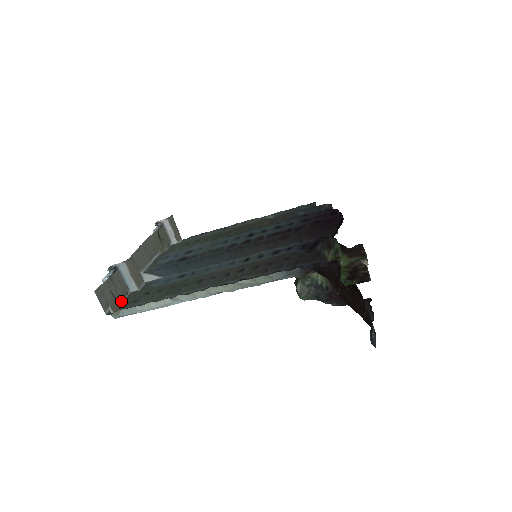
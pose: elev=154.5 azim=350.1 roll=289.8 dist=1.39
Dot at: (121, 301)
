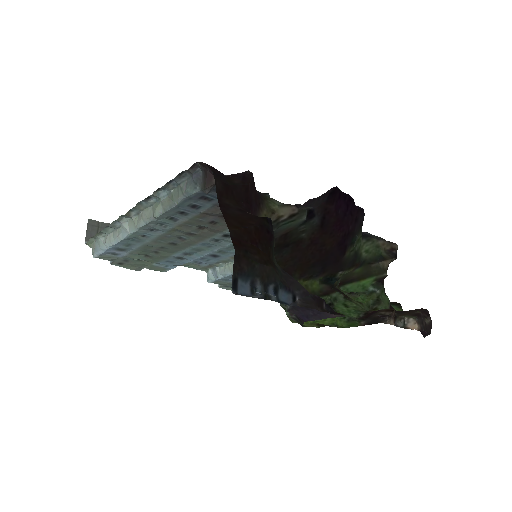
Dot at: (124, 266)
